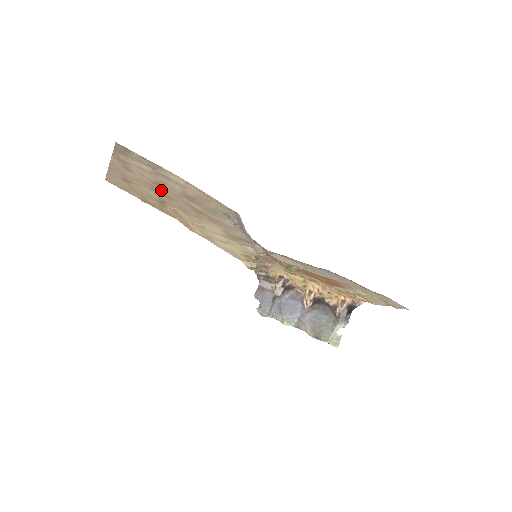
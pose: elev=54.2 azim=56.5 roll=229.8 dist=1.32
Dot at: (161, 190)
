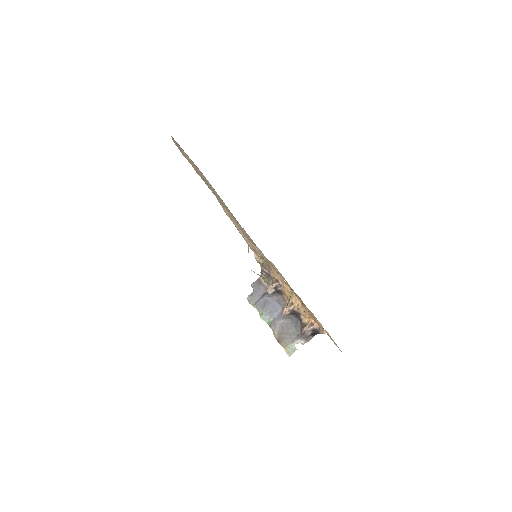
Dot at: occluded
